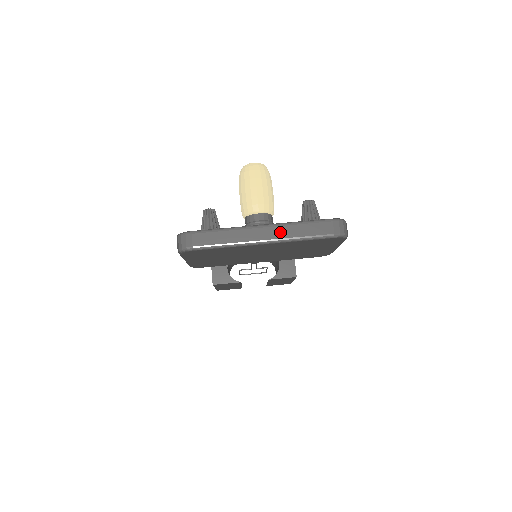
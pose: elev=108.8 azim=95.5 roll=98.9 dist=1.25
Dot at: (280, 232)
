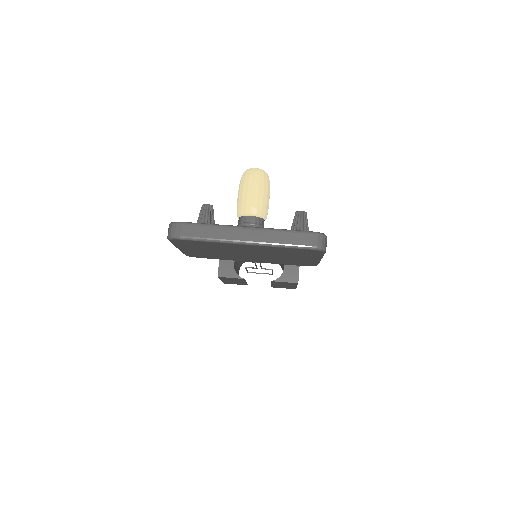
Dot at: (262, 236)
